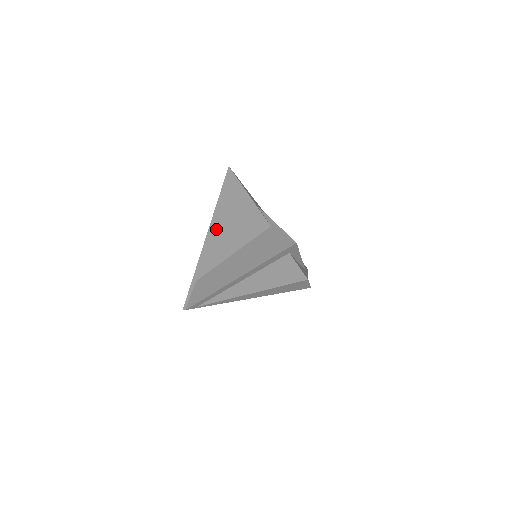
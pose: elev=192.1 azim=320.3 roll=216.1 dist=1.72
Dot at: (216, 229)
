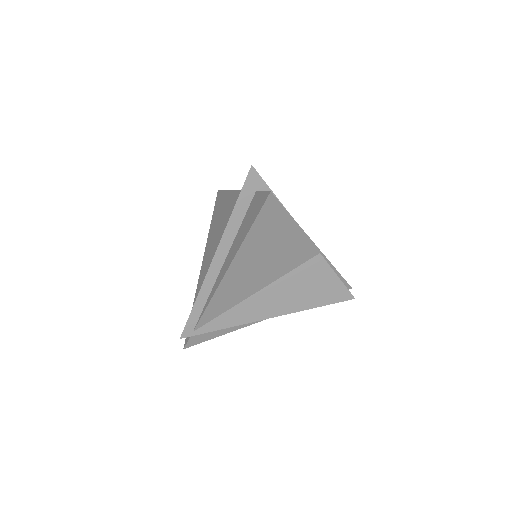
Dot at: (209, 244)
